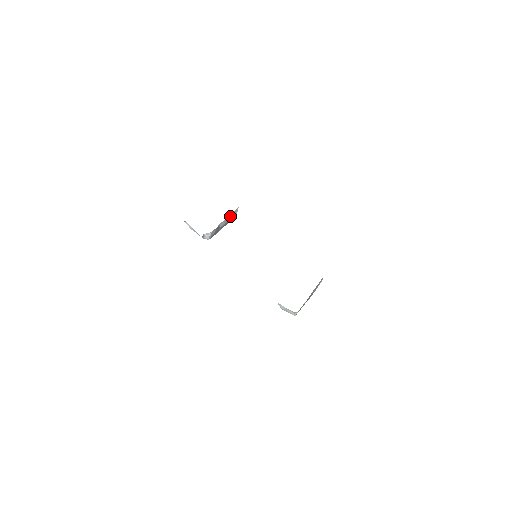
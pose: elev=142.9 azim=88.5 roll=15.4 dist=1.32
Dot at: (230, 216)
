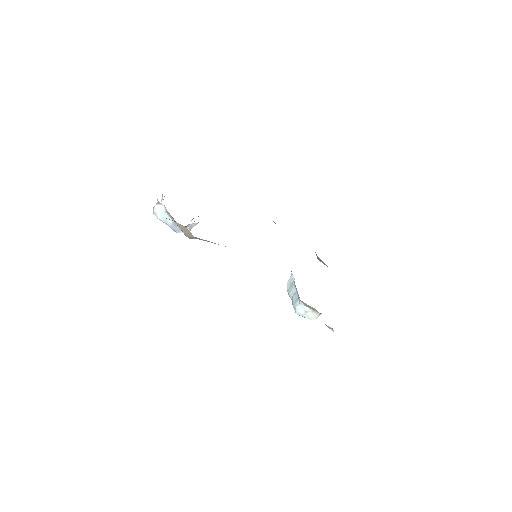
Dot at: occluded
